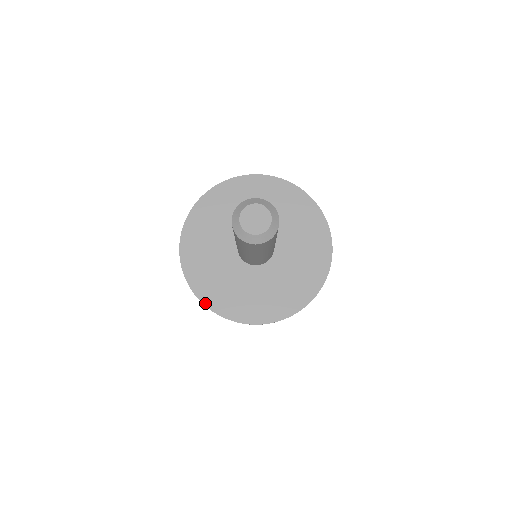
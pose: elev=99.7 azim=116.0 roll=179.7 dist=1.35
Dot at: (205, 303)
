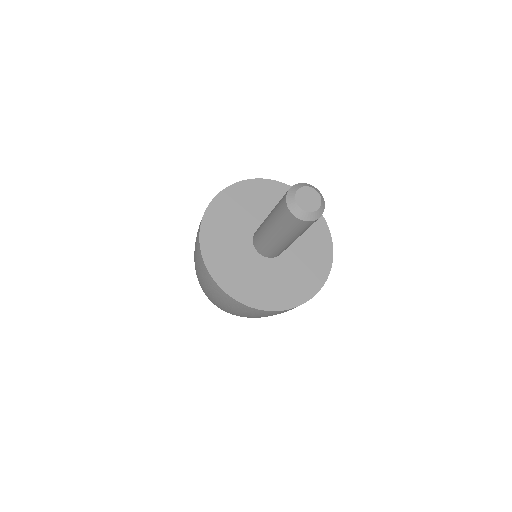
Dot at: (224, 288)
